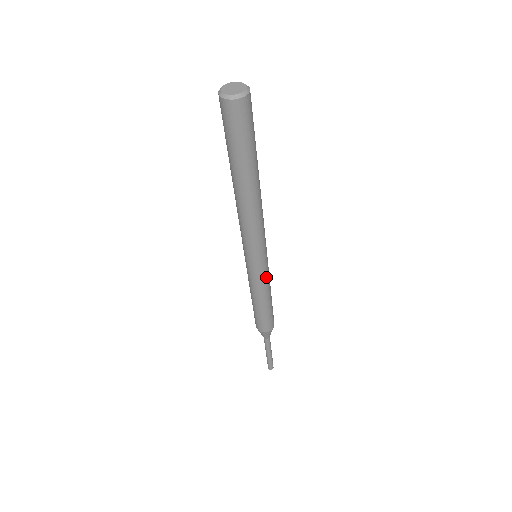
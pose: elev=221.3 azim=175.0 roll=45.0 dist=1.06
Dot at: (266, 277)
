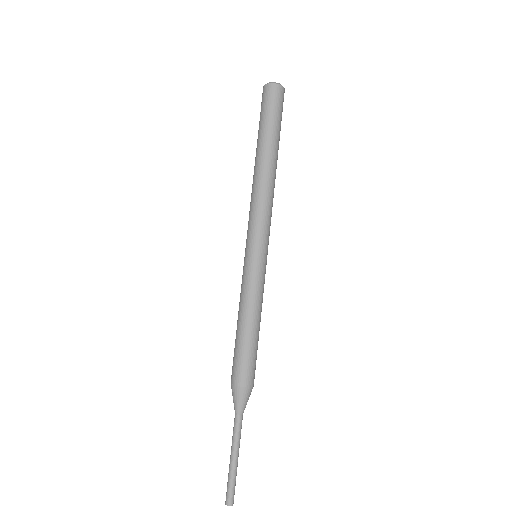
Dot at: (254, 281)
